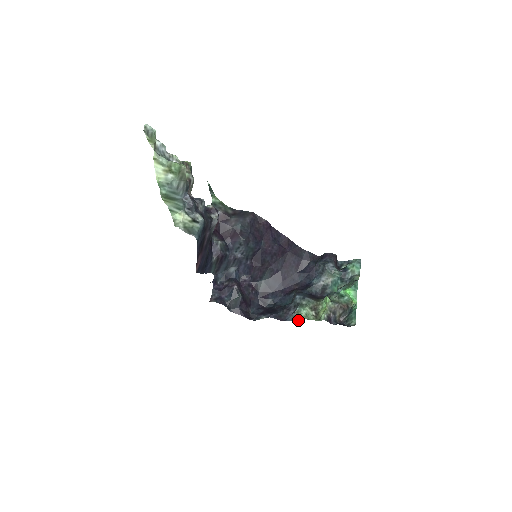
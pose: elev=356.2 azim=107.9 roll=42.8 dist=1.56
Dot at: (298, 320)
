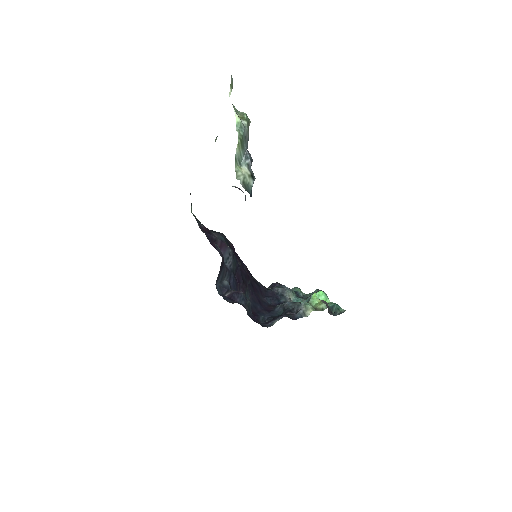
Dot at: (307, 315)
